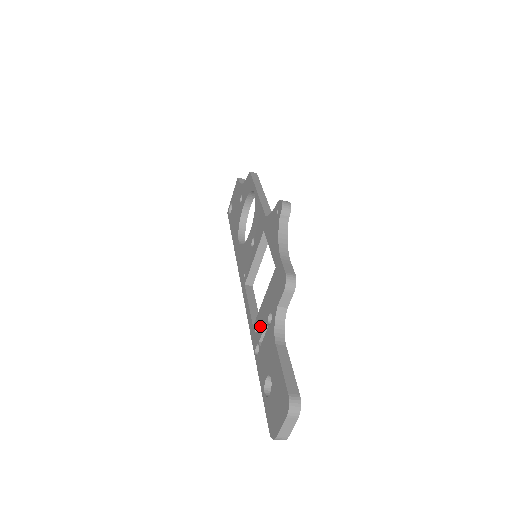
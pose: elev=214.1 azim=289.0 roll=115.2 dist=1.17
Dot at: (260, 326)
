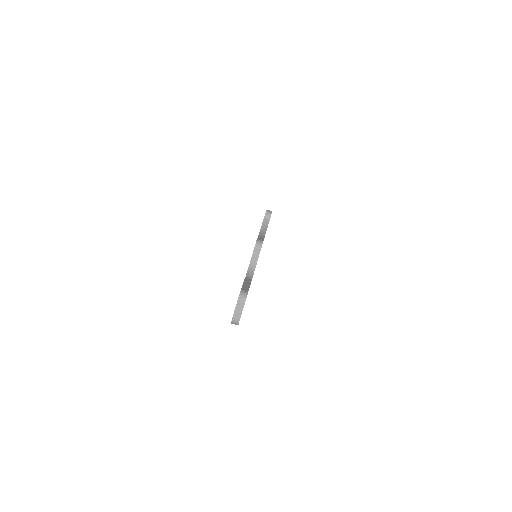
Dot at: occluded
